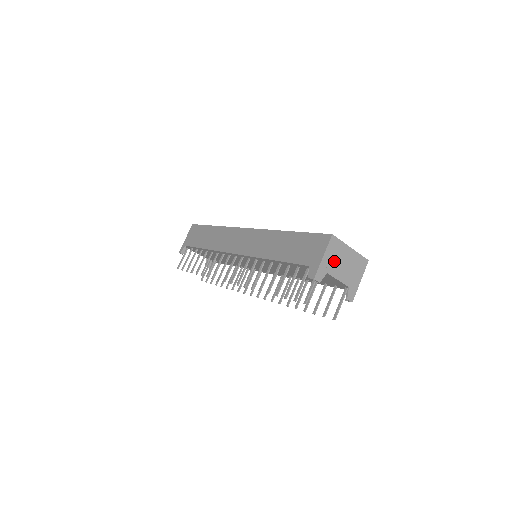
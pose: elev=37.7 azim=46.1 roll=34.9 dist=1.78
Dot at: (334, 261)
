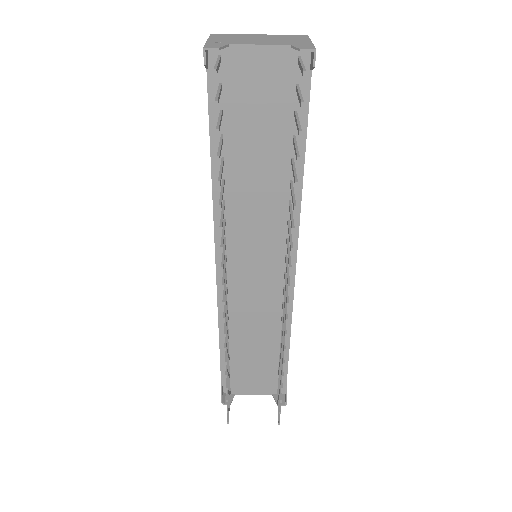
Dot at: (234, 40)
